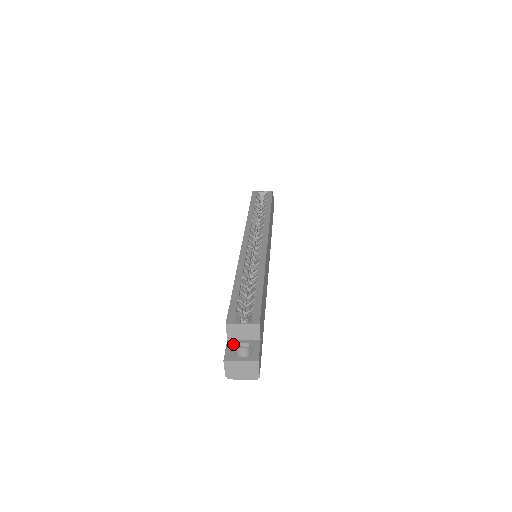
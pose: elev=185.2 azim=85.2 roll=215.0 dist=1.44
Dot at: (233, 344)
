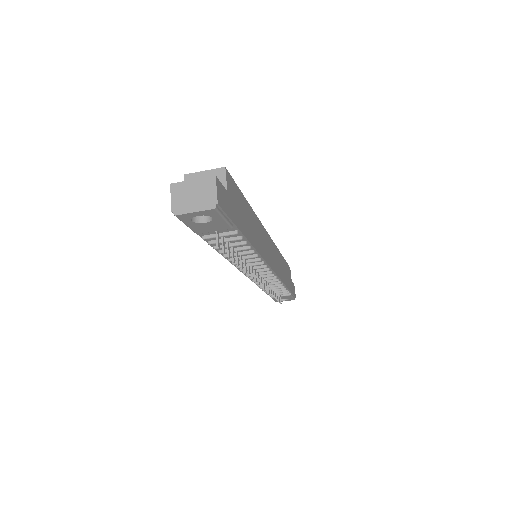
Dot at: occluded
